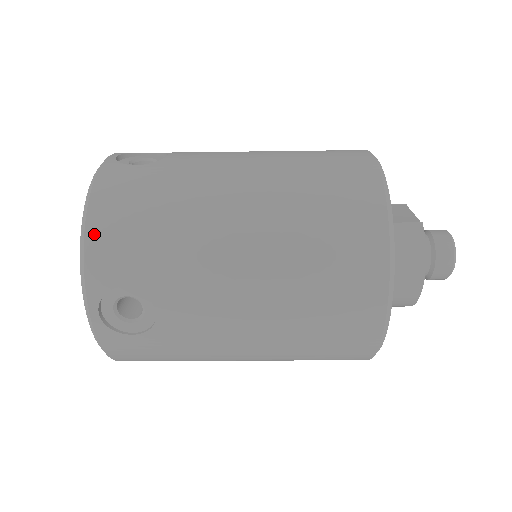
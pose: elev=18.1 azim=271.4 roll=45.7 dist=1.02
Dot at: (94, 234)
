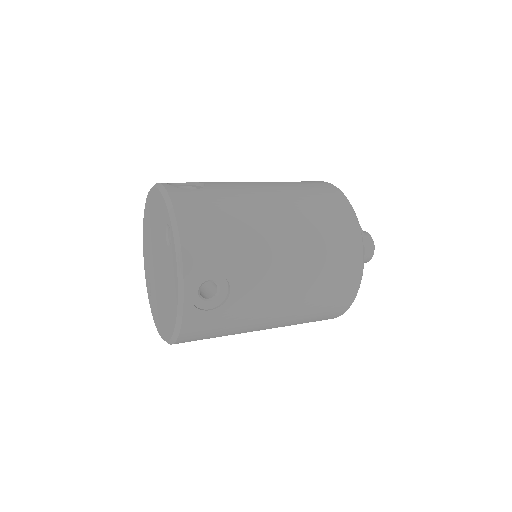
Dot at: occluded
